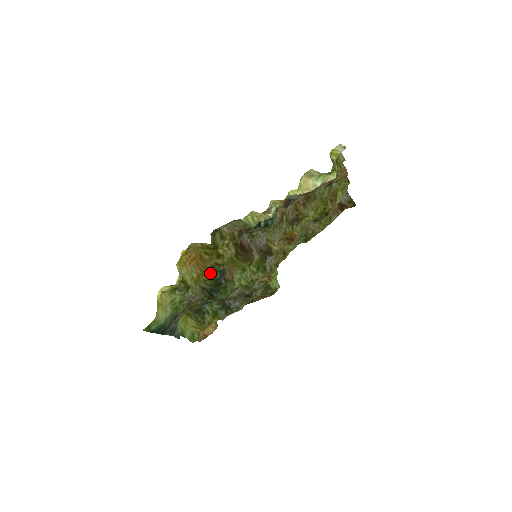
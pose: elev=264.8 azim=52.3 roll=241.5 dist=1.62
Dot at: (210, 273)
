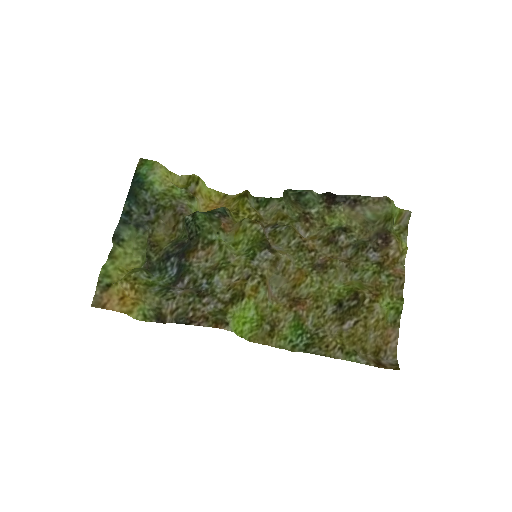
Dot at: occluded
